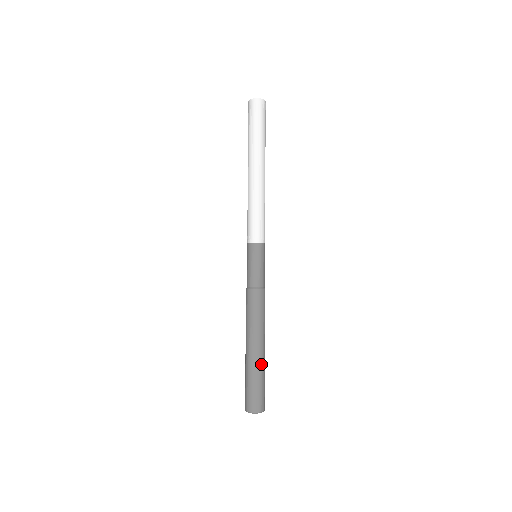
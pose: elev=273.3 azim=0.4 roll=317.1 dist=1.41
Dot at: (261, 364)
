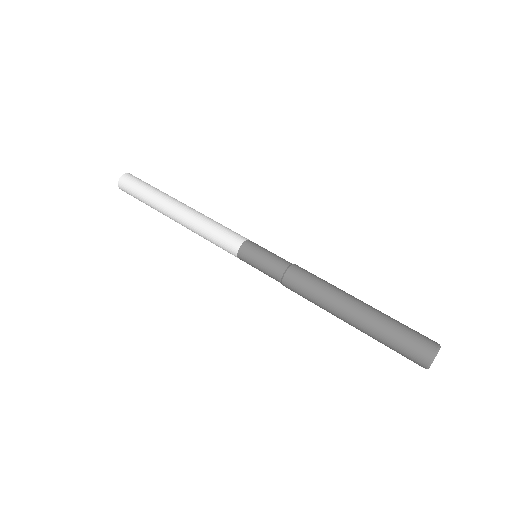
Dot at: (376, 314)
